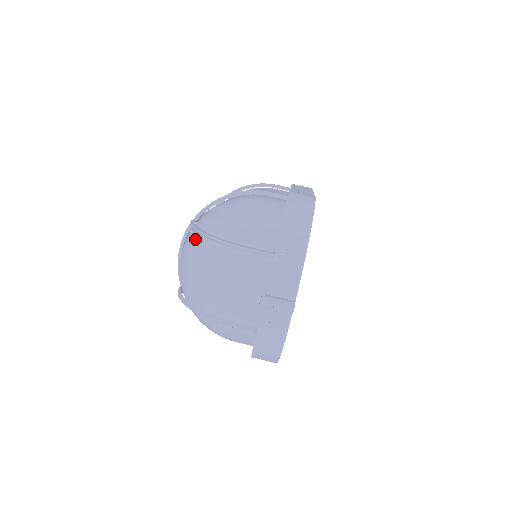
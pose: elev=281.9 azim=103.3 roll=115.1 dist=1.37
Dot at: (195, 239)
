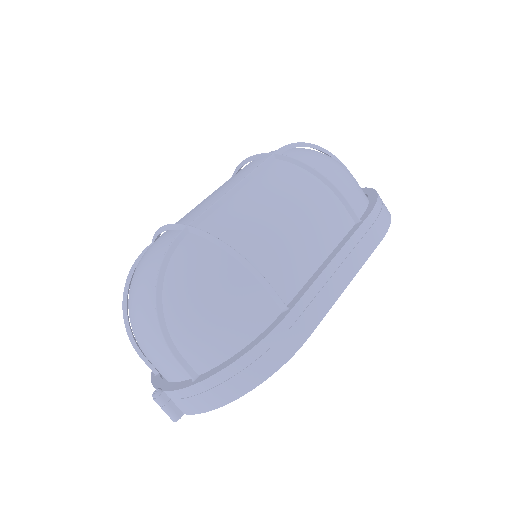
Dot at: (155, 276)
